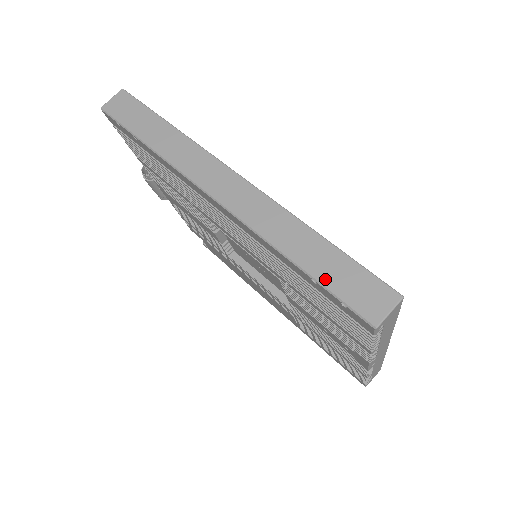
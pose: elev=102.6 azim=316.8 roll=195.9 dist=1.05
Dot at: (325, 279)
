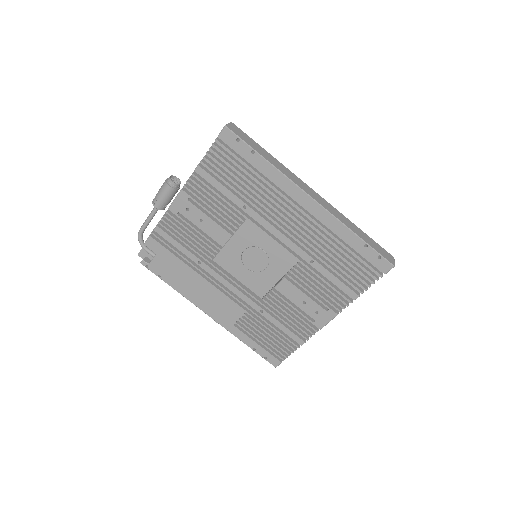
Dot at: (371, 245)
